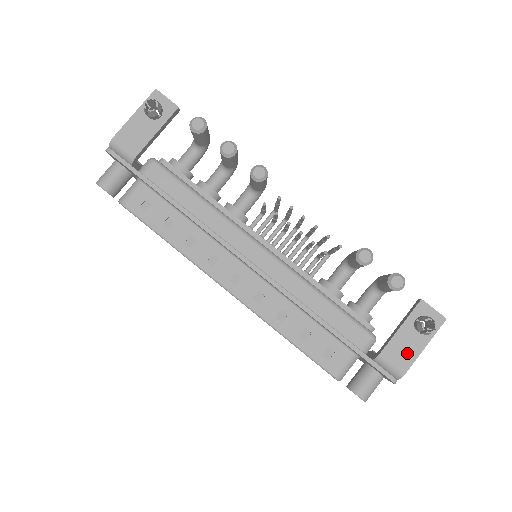
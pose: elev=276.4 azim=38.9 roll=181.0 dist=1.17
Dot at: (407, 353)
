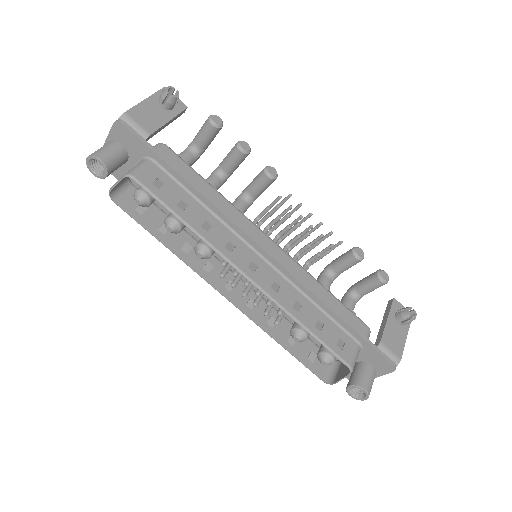
Dot at: (397, 341)
